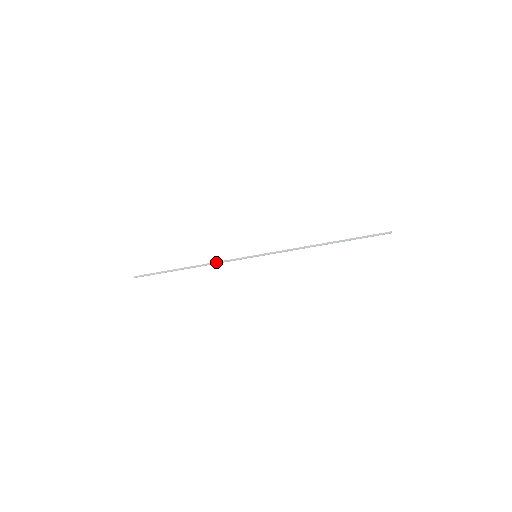
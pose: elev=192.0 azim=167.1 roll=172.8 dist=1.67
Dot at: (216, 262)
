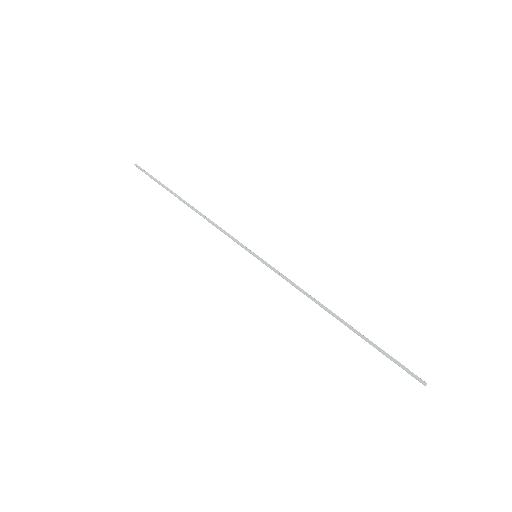
Dot at: (214, 223)
